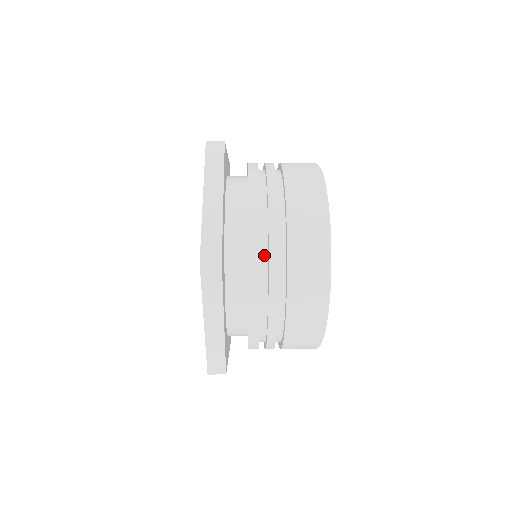
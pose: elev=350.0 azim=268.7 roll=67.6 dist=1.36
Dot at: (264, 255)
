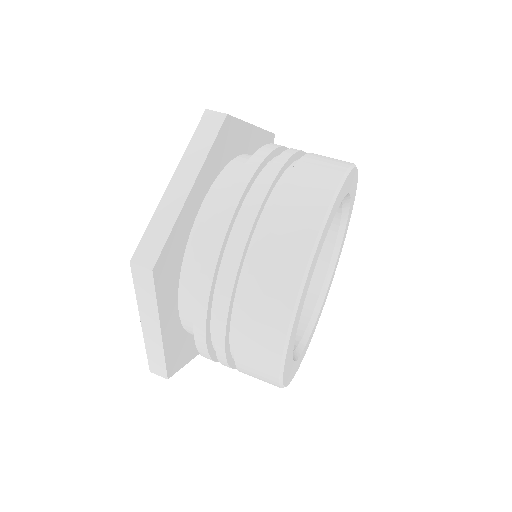
Dot at: occluded
